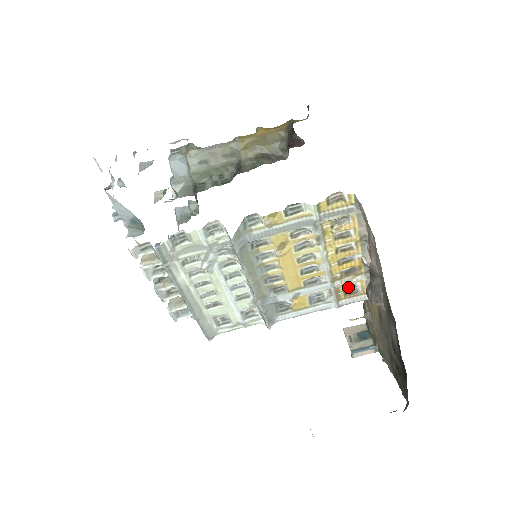
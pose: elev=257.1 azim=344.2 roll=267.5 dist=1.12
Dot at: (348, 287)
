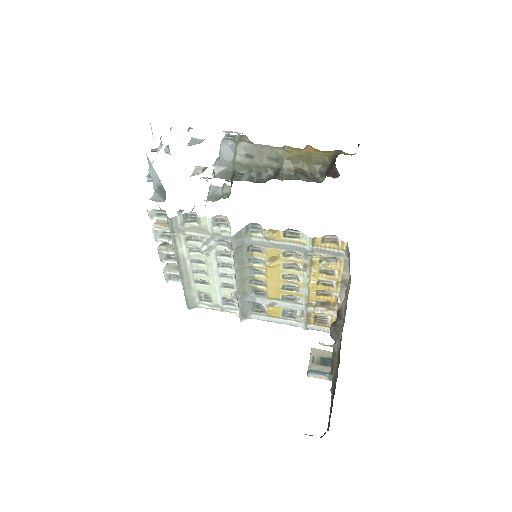
Dot at: (319, 316)
